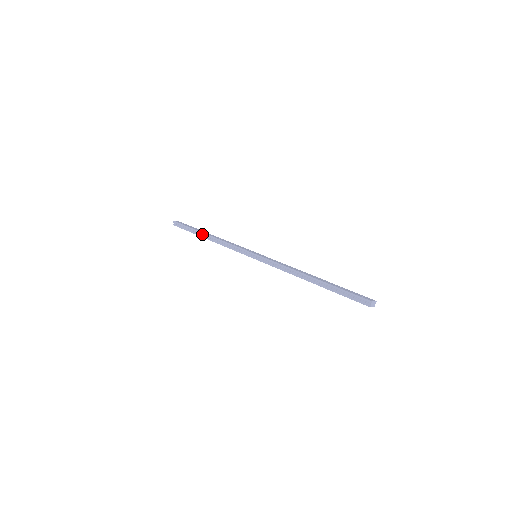
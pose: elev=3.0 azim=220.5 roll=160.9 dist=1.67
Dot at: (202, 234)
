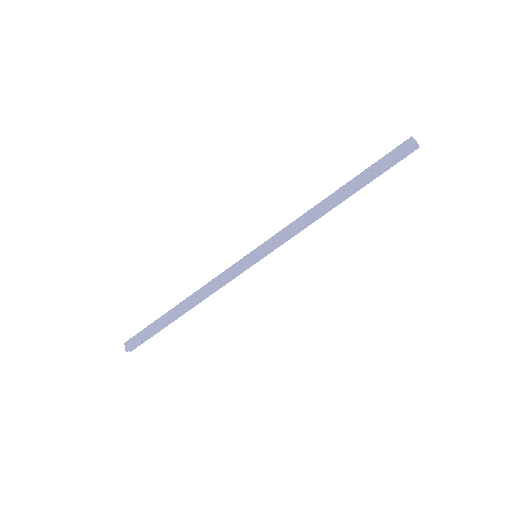
Dot at: (176, 317)
